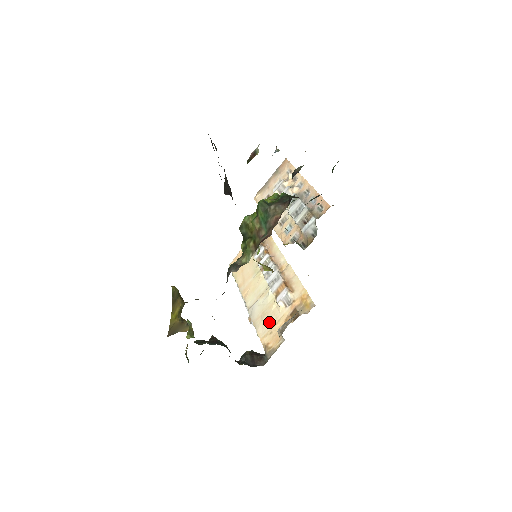
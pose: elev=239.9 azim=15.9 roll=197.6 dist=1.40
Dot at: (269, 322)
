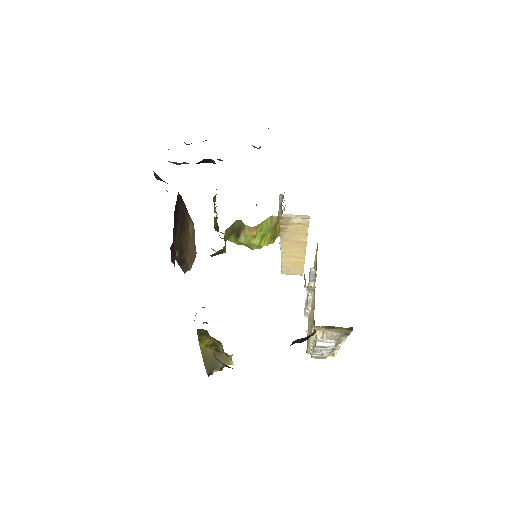
Dot at: occluded
